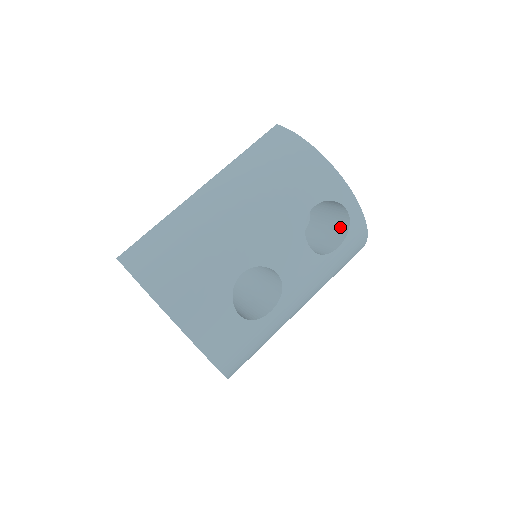
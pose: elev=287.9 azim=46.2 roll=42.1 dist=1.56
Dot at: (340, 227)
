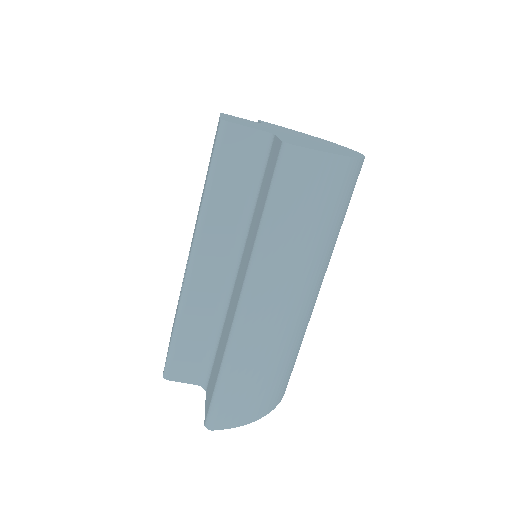
Dot at: occluded
